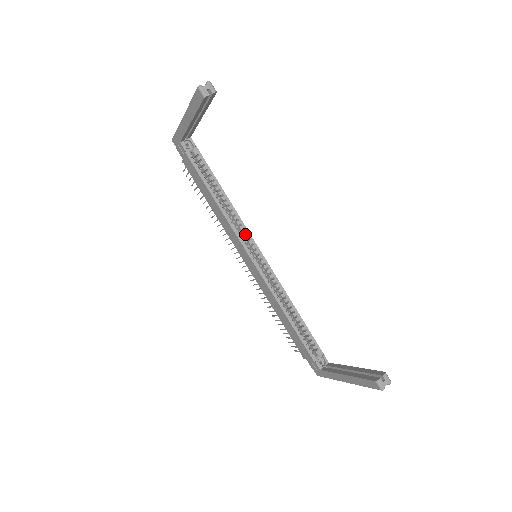
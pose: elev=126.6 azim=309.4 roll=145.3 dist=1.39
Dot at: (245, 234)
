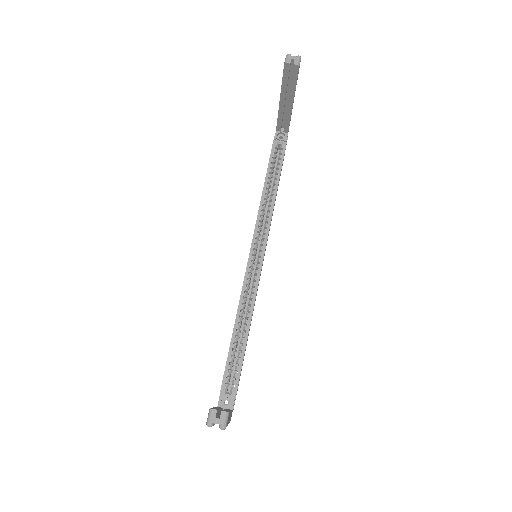
Dot at: (265, 234)
